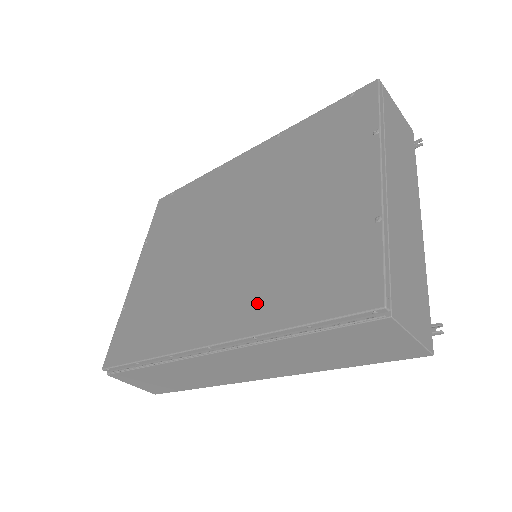
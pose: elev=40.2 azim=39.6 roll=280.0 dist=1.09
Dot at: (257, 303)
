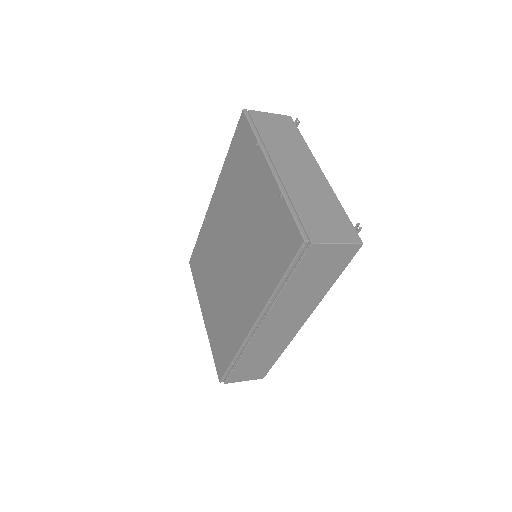
Dot at: (260, 284)
